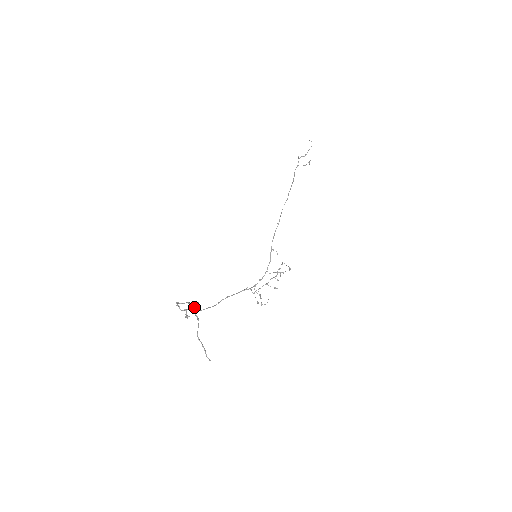
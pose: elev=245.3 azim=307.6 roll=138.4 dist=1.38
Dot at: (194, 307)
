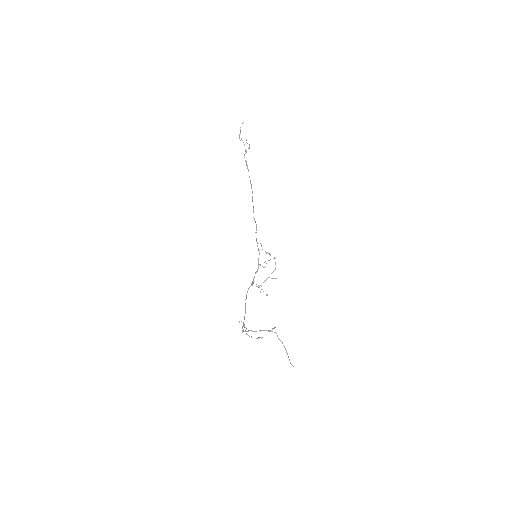
Dot at: (276, 333)
